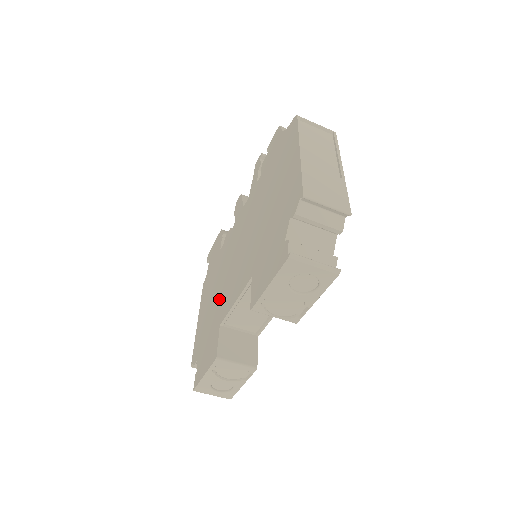
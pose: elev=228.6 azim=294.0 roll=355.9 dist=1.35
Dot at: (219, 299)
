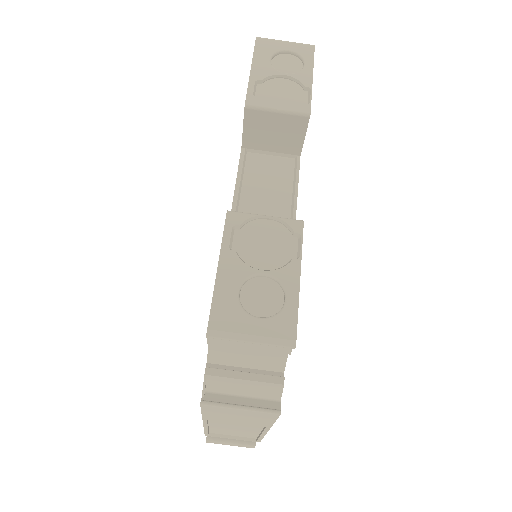
Dot at: occluded
